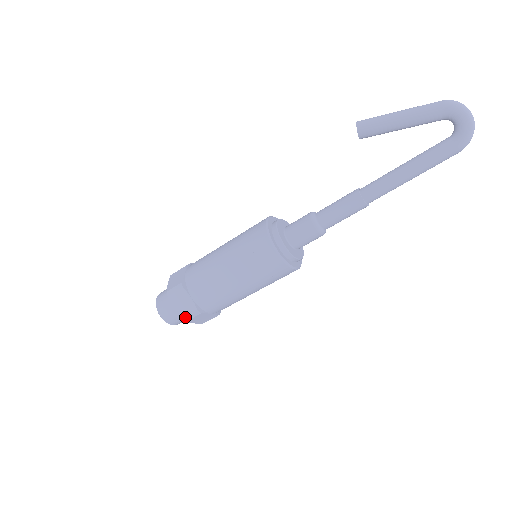
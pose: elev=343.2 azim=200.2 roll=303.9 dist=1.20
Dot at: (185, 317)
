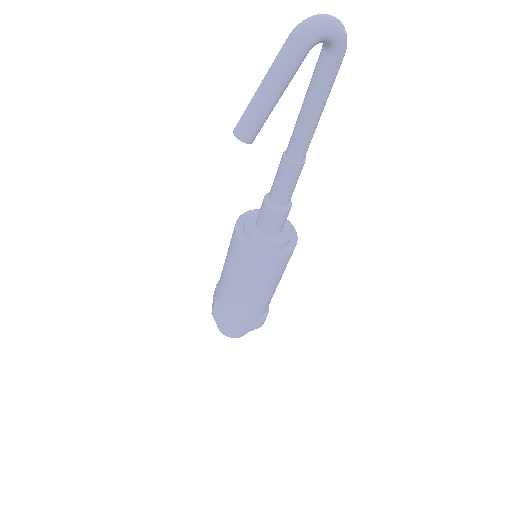
Dot at: occluded
